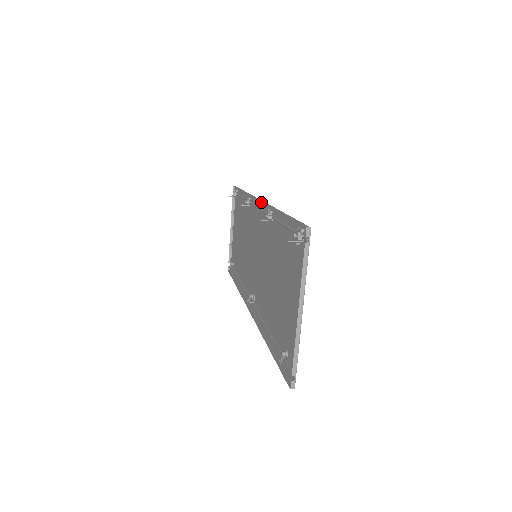
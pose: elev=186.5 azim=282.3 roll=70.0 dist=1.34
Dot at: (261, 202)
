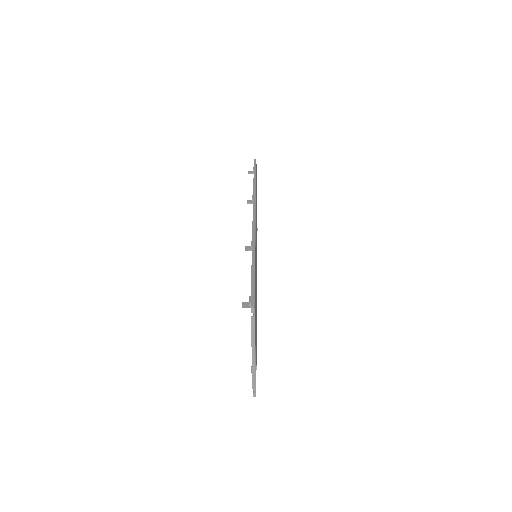
Dot at: (255, 218)
